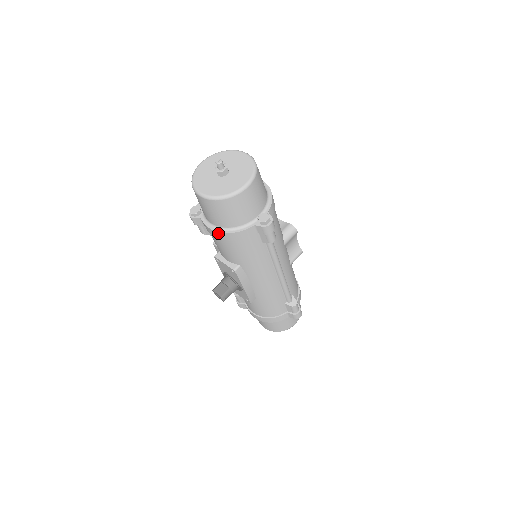
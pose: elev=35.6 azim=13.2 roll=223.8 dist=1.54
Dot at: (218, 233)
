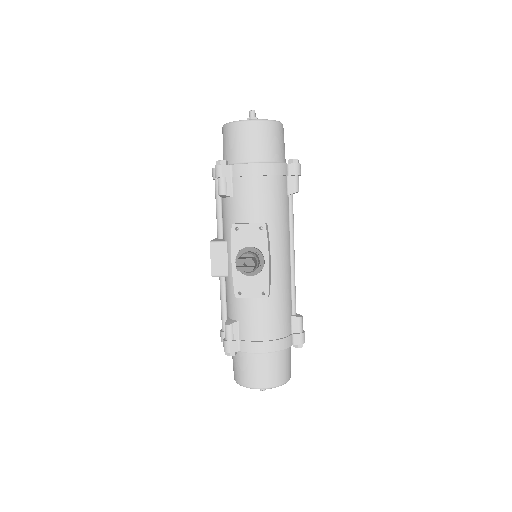
Dot at: (258, 165)
